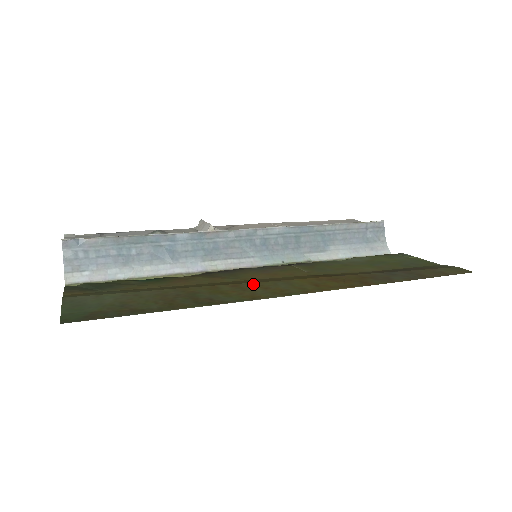
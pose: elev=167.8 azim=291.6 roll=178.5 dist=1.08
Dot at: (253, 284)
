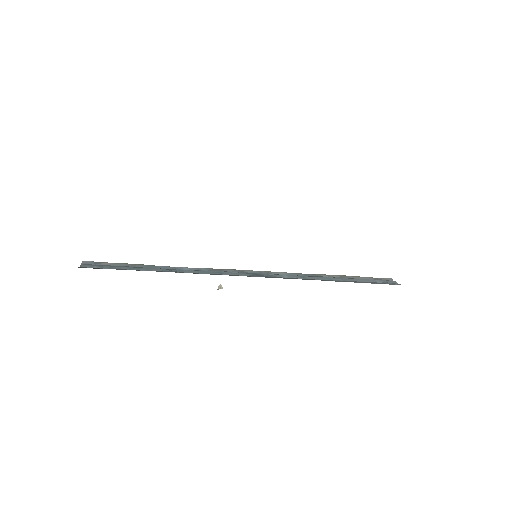
Dot at: occluded
